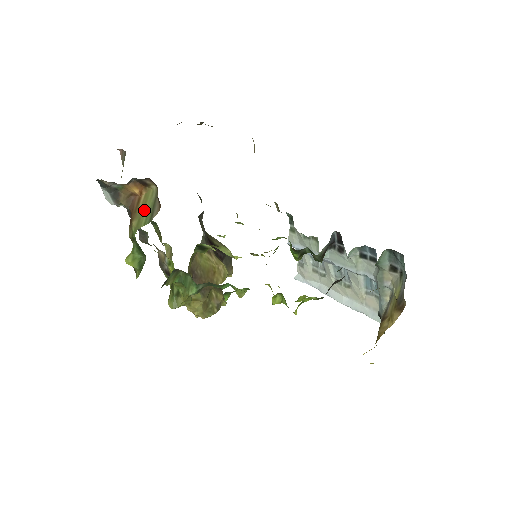
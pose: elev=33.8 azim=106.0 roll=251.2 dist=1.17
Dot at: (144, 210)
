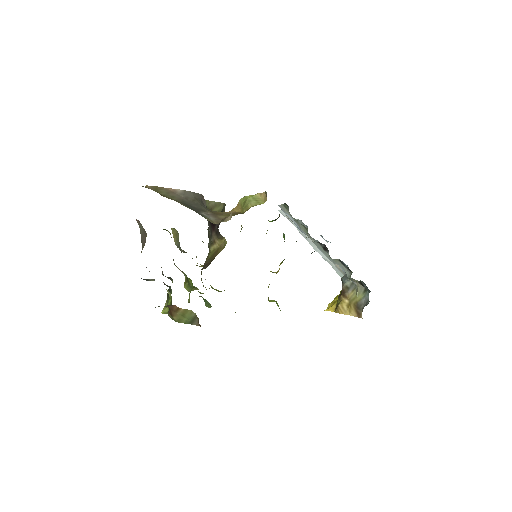
Dot at: (184, 316)
